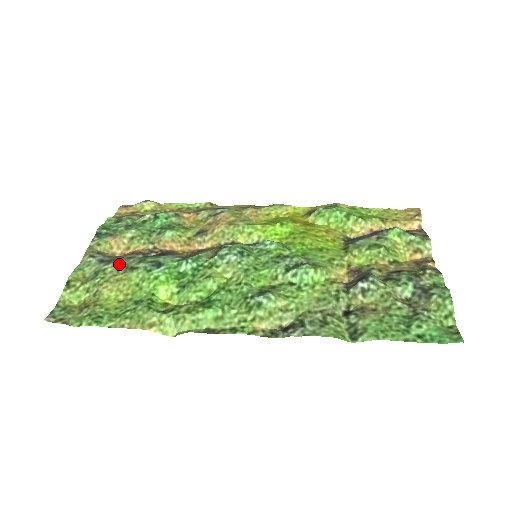
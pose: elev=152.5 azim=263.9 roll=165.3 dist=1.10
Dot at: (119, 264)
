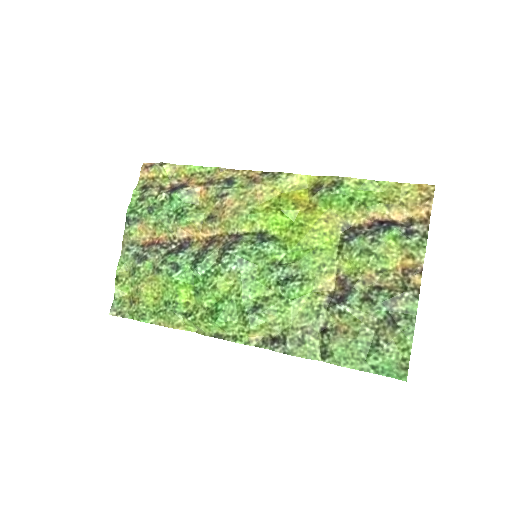
Dot at: (148, 264)
